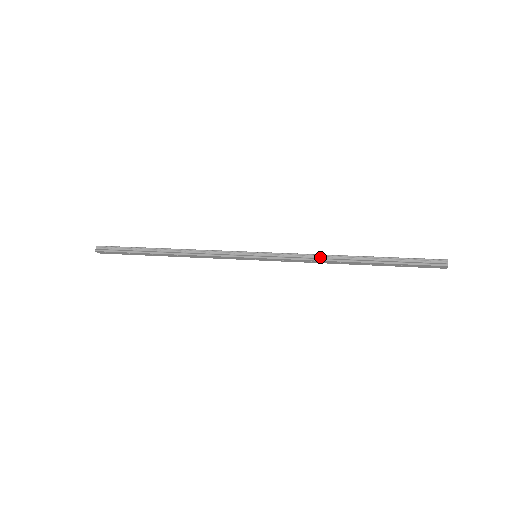
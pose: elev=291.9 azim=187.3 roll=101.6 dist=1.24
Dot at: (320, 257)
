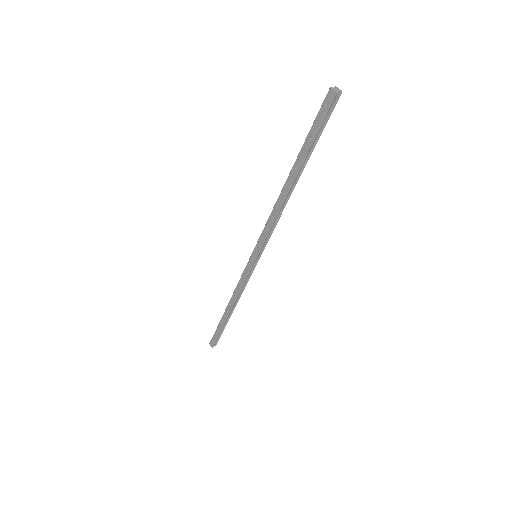
Dot at: (277, 207)
